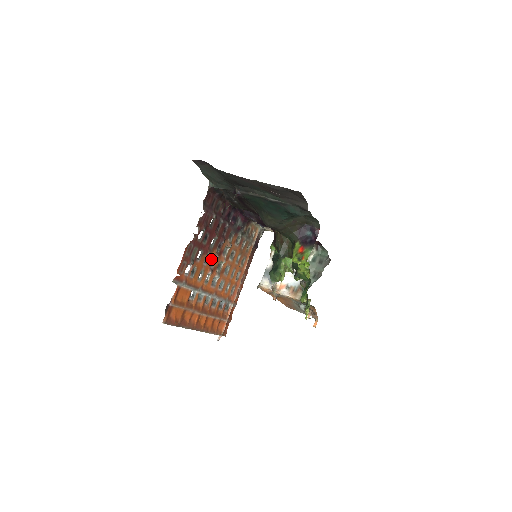
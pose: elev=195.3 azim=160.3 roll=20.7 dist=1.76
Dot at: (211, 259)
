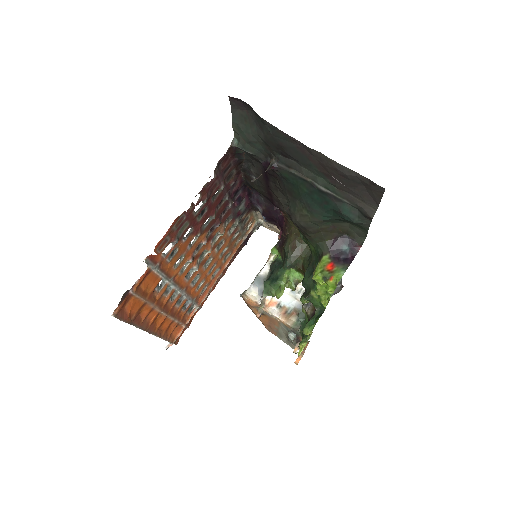
Dot at: (197, 243)
